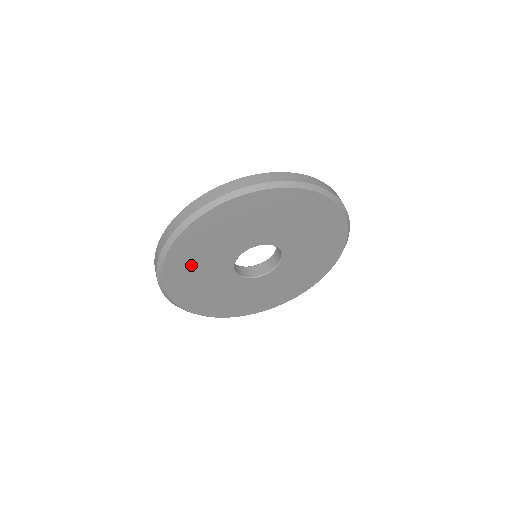
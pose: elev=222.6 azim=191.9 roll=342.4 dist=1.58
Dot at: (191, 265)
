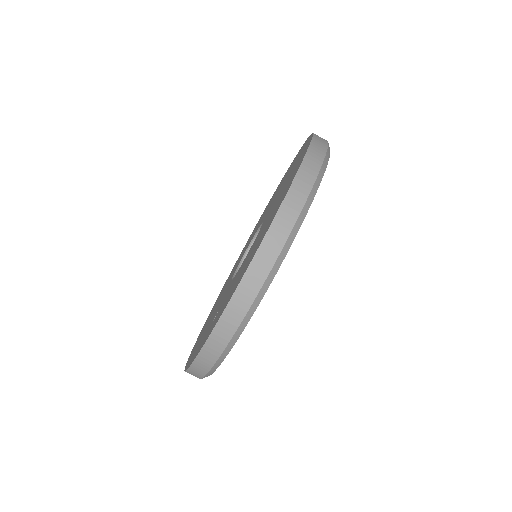
Dot at: occluded
